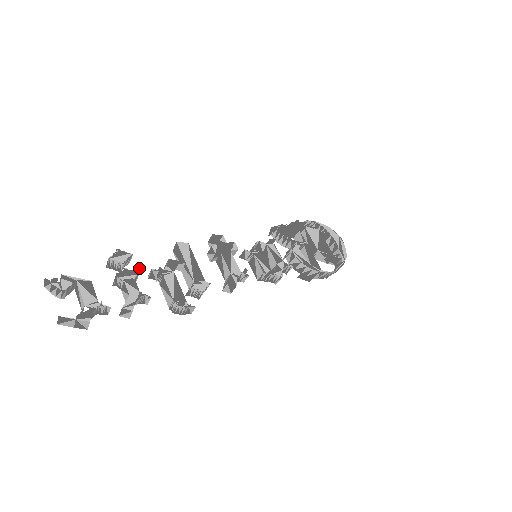
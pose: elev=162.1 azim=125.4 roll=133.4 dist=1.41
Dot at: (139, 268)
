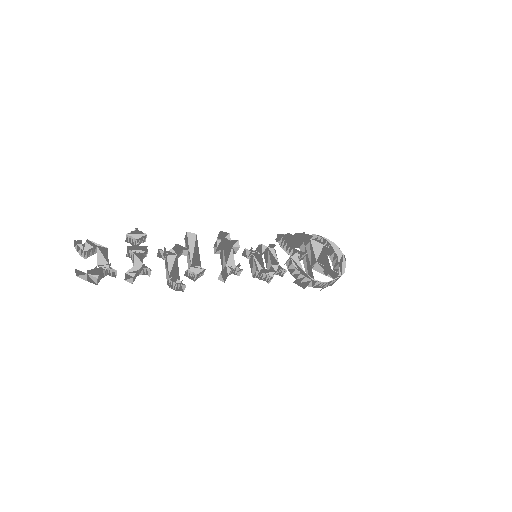
Dot at: occluded
